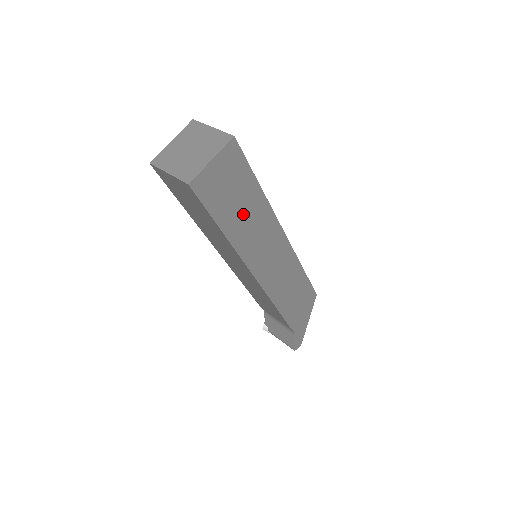
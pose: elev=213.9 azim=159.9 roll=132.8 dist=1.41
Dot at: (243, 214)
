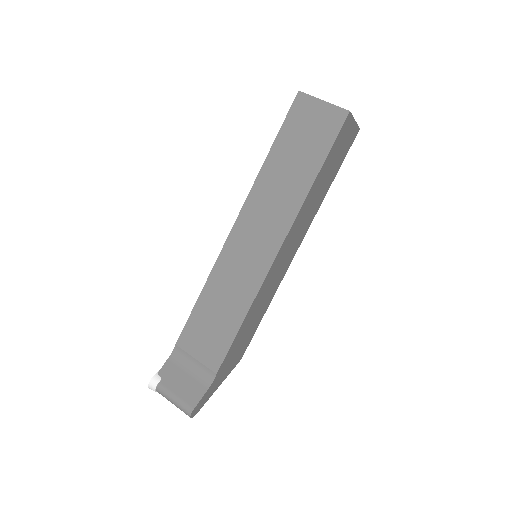
Dot at: (321, 186)
